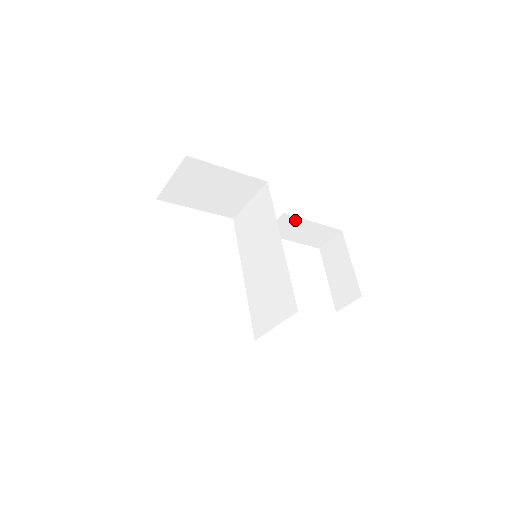
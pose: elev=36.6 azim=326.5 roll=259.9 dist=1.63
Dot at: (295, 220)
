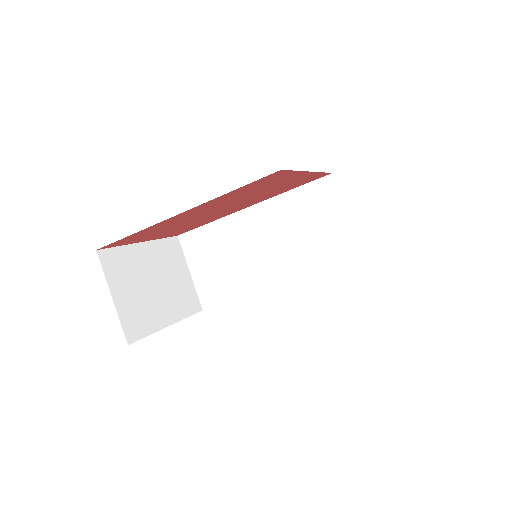
Dot at: occluded
